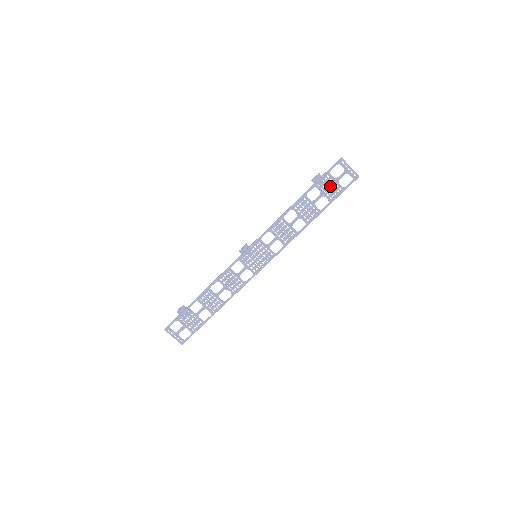
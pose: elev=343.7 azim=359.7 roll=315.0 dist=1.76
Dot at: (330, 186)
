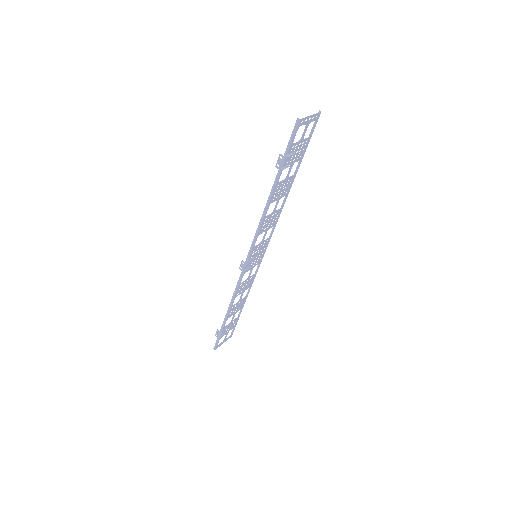
Dot at: occluded
